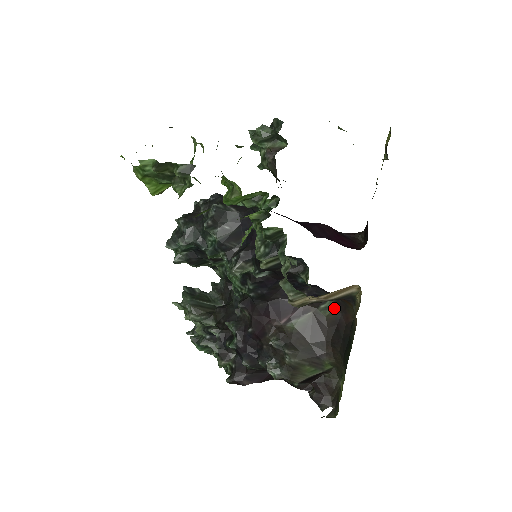
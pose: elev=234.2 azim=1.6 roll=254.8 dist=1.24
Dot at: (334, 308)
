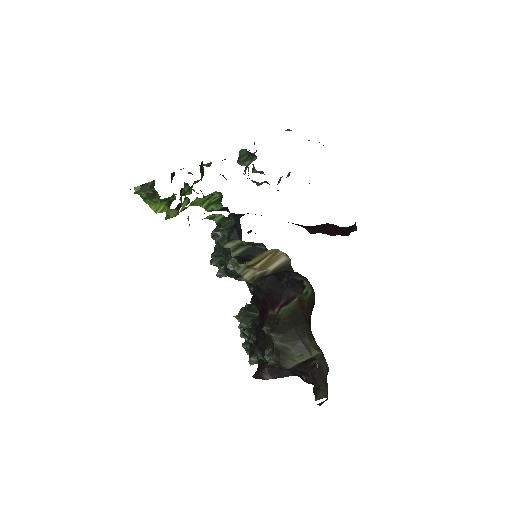
Dot at: (311, 291)
